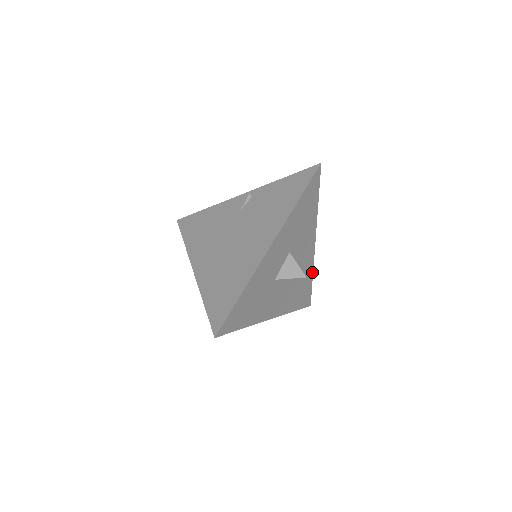
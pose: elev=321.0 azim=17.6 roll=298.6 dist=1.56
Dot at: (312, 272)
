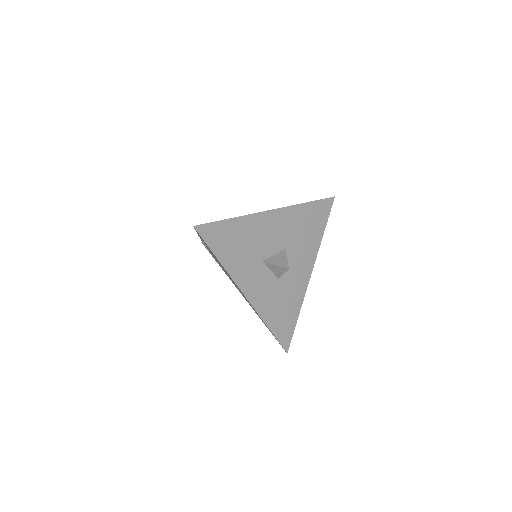
Dot at: (300, 205)
